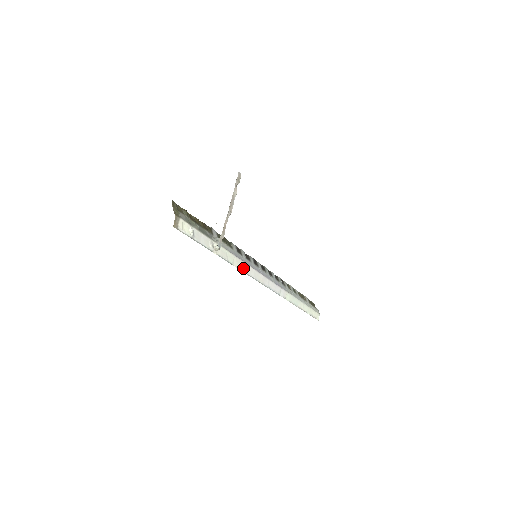
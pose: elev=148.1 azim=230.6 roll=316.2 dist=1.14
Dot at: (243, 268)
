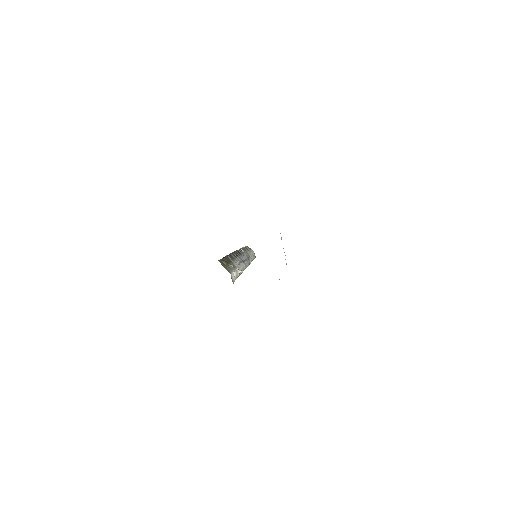
Dot at: (243, 268)
